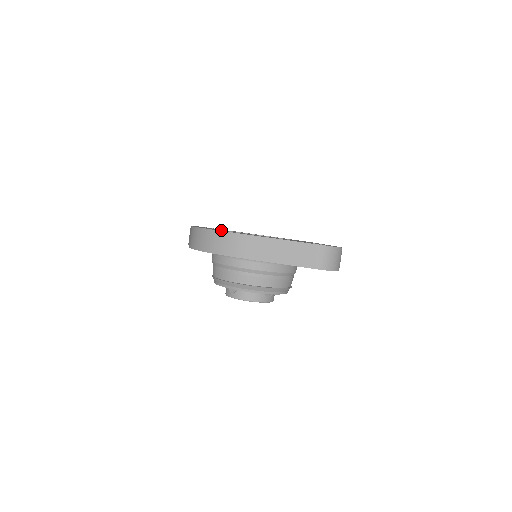
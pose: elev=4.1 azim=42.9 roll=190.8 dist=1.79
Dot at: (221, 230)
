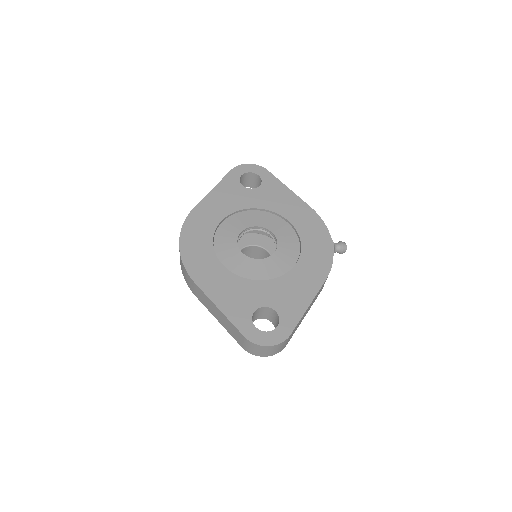
Dot at: (202, 239)
